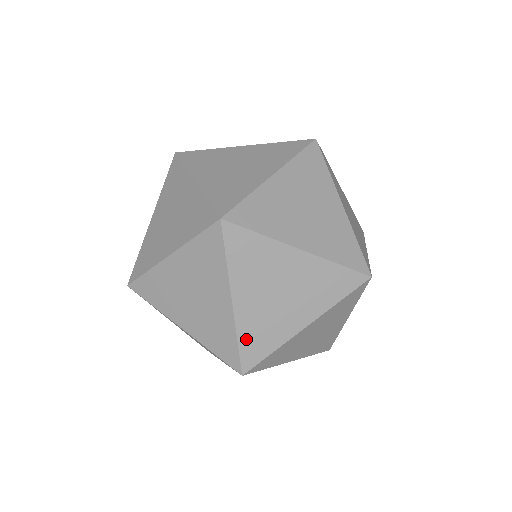
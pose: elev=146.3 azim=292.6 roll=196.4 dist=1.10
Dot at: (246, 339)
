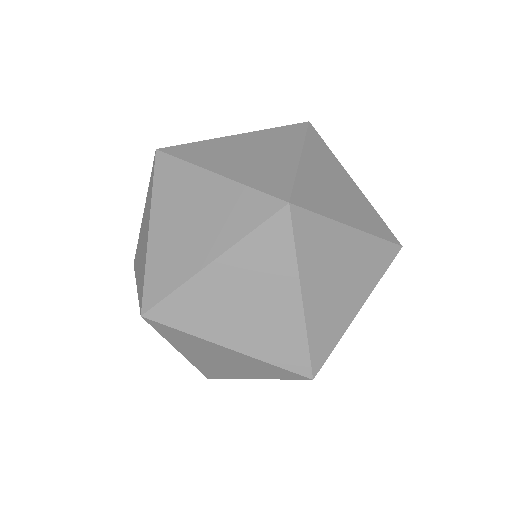
Dot at: occluded
